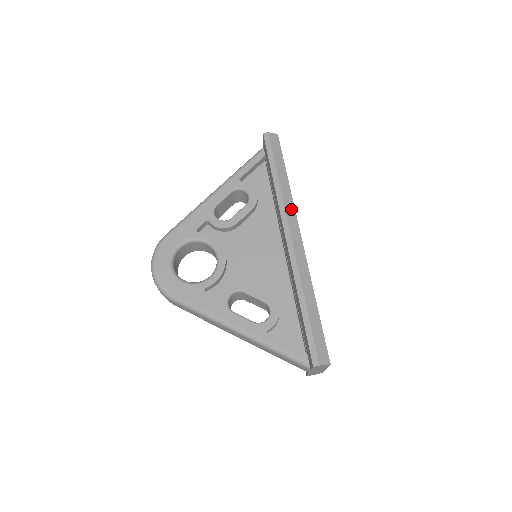
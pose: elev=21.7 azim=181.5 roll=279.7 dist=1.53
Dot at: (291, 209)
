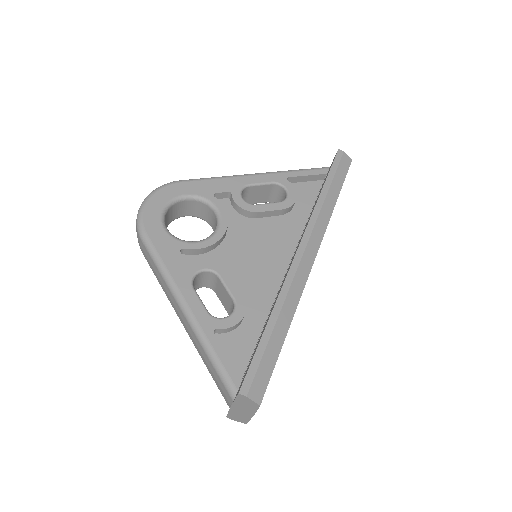
Dot at: (322, 228)
